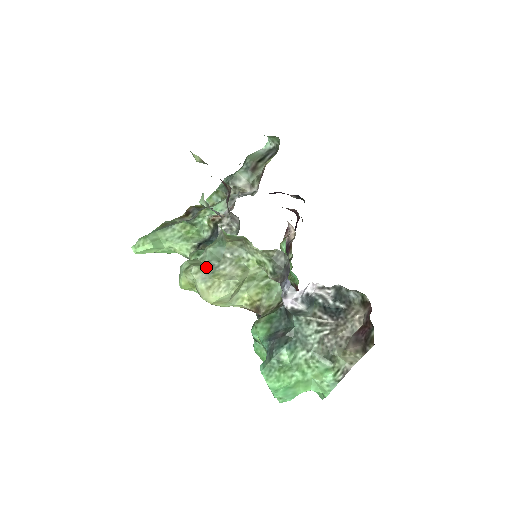
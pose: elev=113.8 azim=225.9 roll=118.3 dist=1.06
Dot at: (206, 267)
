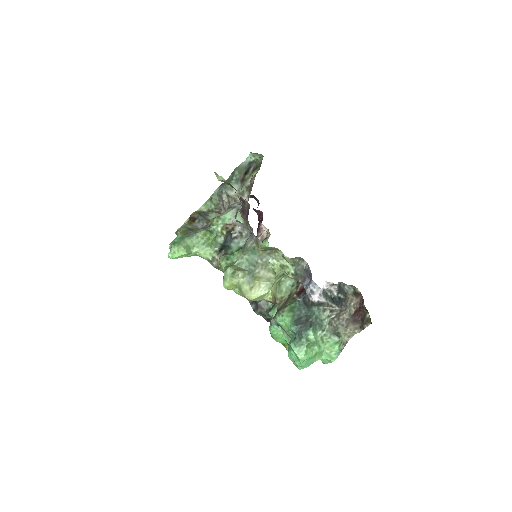
Dot at: (248, 272)
